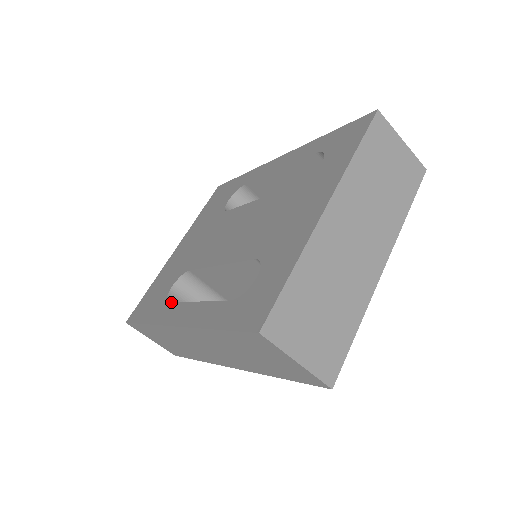
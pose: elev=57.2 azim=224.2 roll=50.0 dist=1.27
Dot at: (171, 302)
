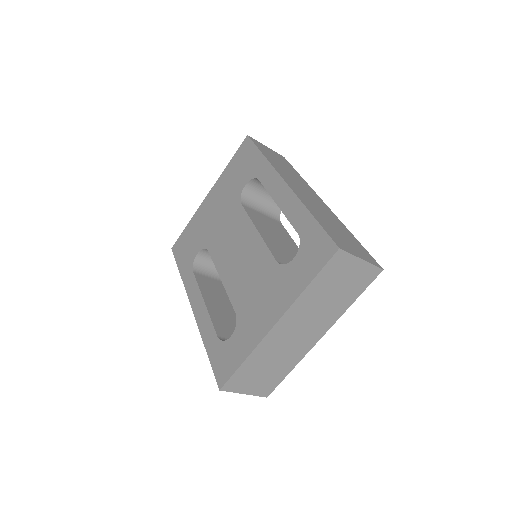
Dot at: (194, 275)
